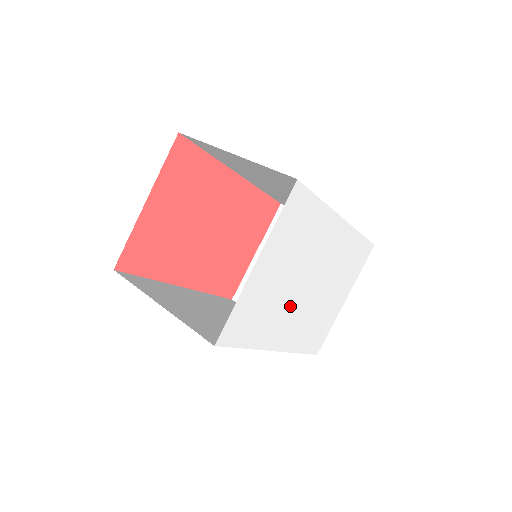
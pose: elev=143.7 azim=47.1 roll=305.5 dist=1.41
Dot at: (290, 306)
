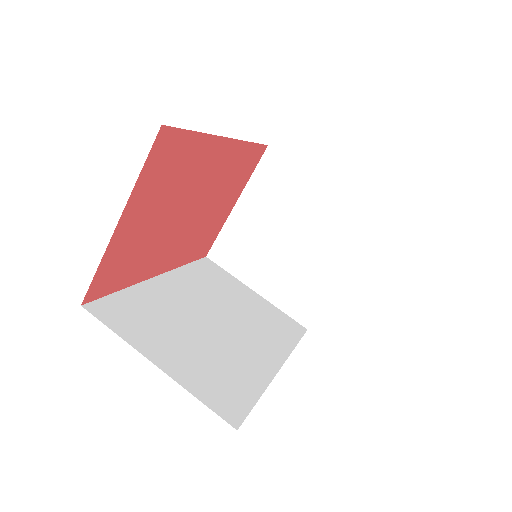
Dot at: occluded
